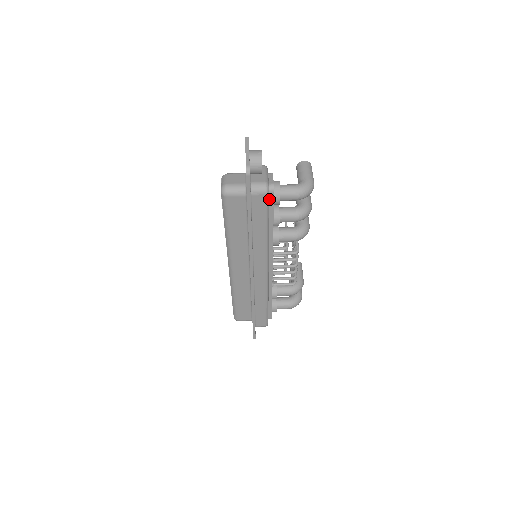
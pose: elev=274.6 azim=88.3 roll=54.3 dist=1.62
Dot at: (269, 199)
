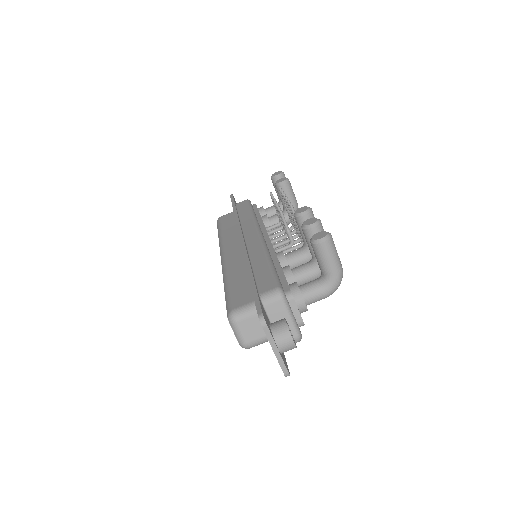
Dot at: occluded
